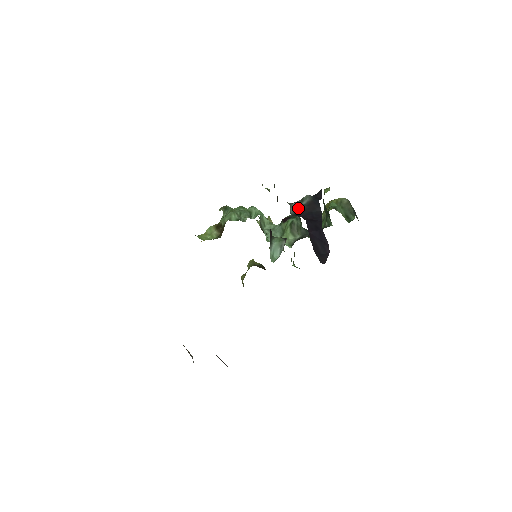
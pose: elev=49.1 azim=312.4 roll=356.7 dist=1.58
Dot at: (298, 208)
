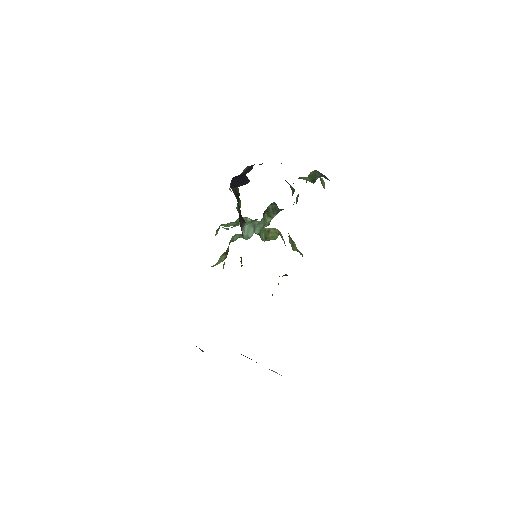
Dot at: occluded
